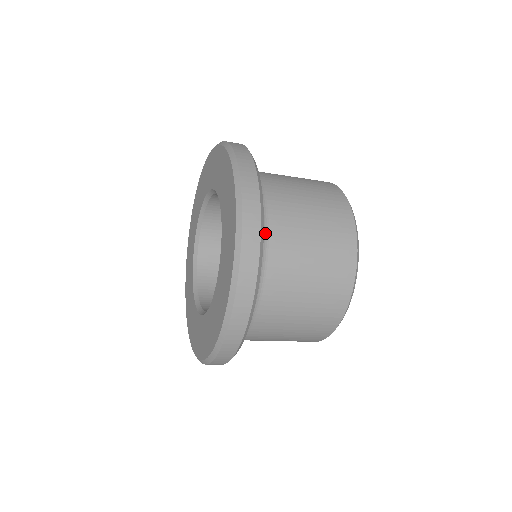
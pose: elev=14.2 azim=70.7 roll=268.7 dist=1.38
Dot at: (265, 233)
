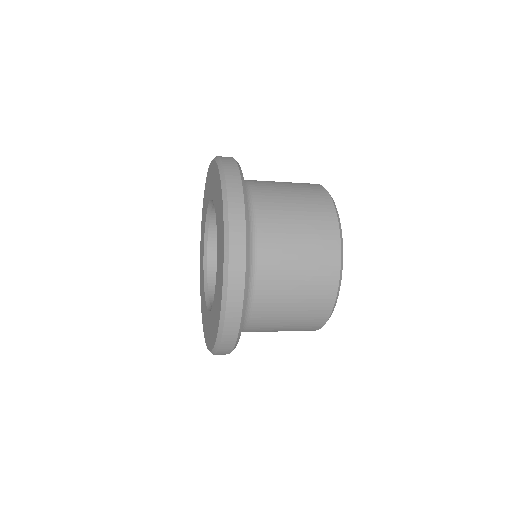
Dot at: (247, 317)
